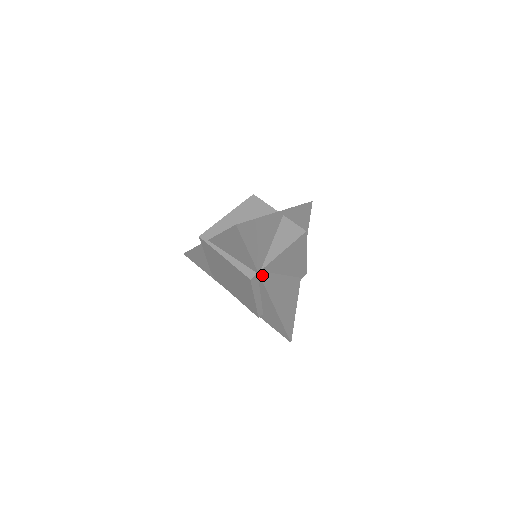
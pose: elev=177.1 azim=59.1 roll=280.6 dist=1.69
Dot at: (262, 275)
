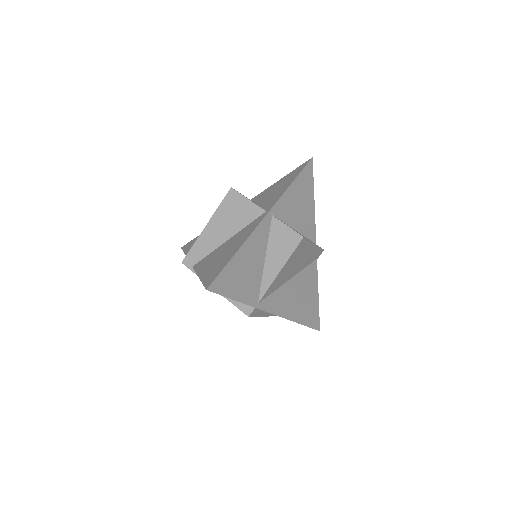
Dot at: (262, 305)
